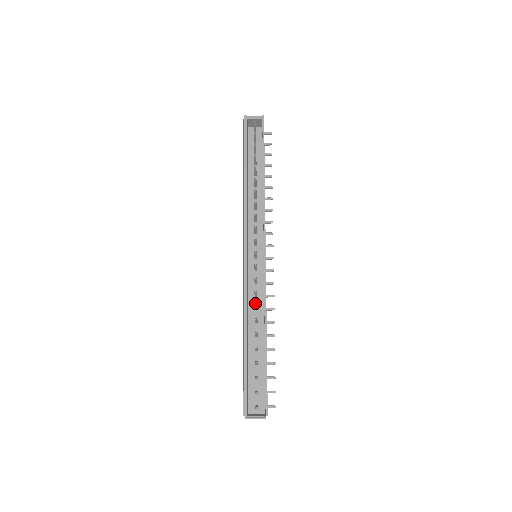
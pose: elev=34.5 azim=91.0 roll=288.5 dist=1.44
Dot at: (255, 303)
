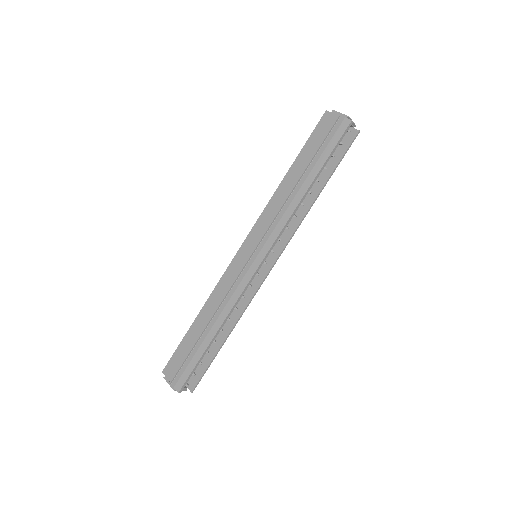
Dot at: occluded
